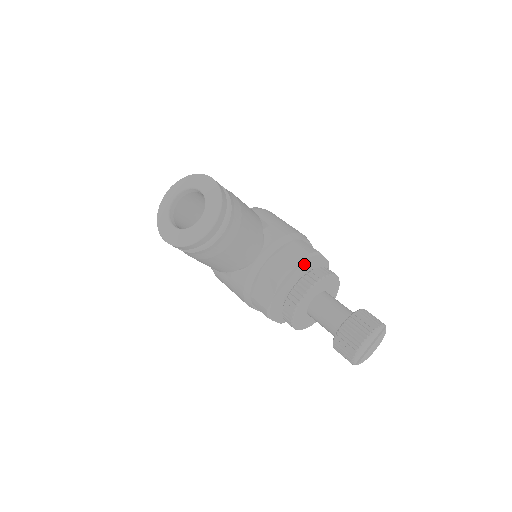
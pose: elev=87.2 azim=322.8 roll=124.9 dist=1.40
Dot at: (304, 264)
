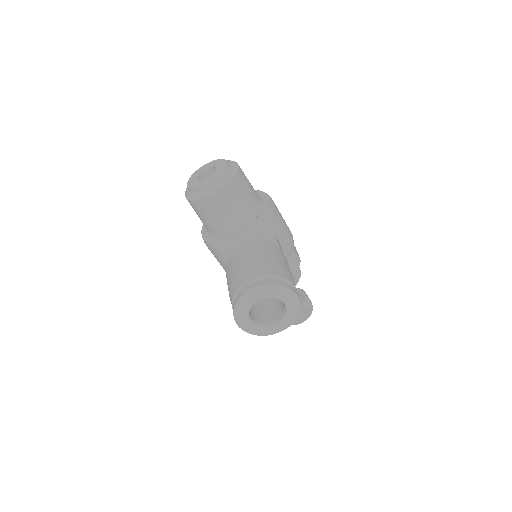
Dot at: occluded
